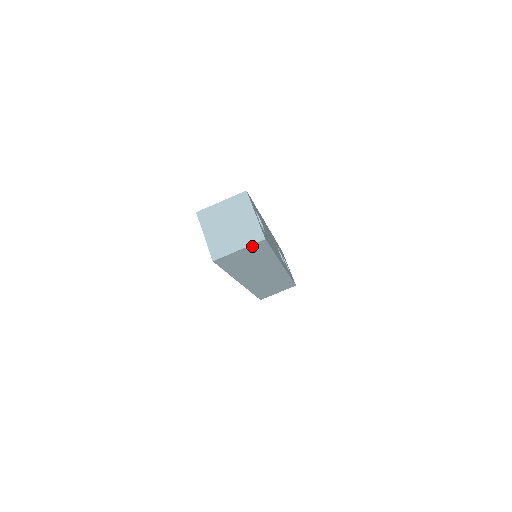
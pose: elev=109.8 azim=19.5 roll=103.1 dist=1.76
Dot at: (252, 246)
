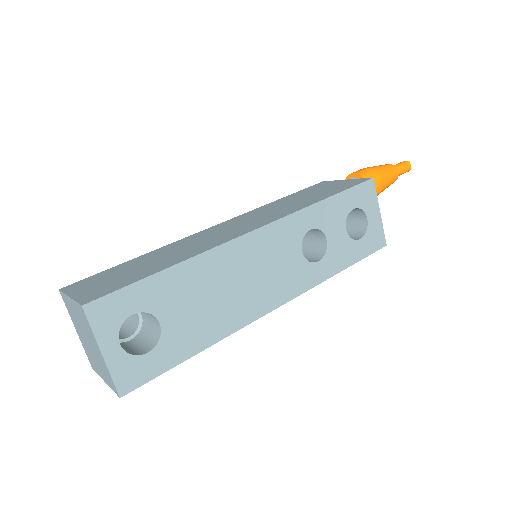
Dot at: occluded
